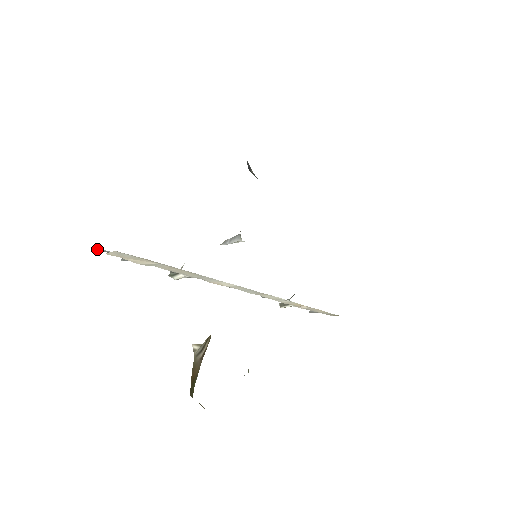
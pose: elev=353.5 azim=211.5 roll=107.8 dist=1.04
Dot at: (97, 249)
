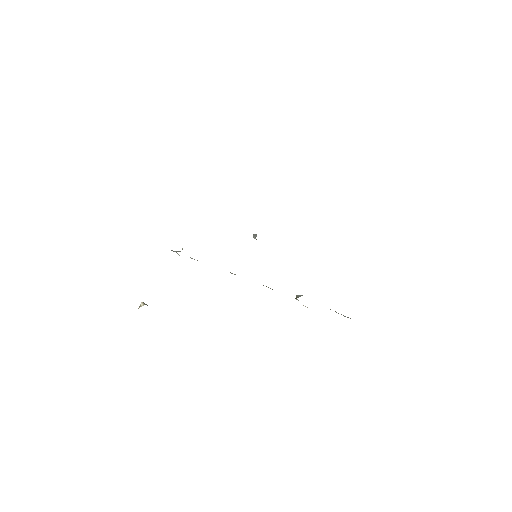
Dot at: occluded
